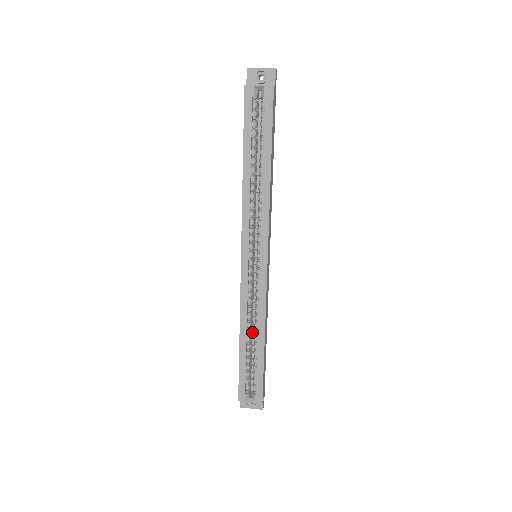
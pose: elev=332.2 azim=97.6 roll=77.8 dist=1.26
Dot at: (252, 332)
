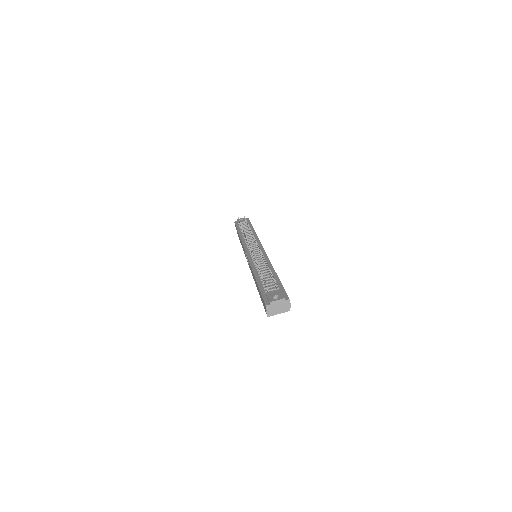
Dot at: occluded
